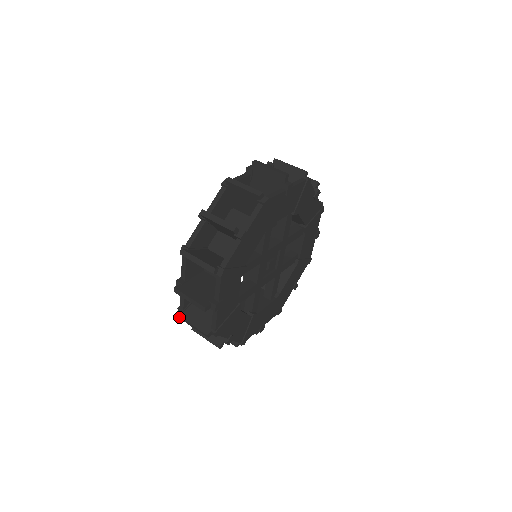
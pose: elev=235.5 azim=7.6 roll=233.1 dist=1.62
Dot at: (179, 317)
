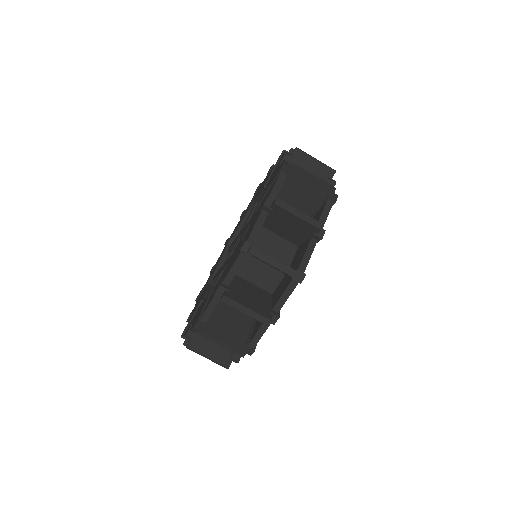
Dot at: (184, 345)
